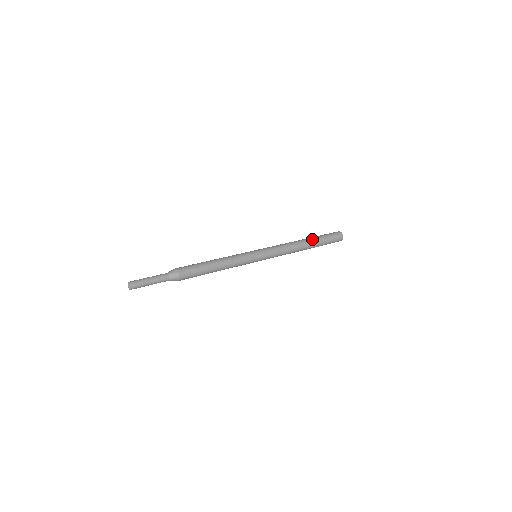
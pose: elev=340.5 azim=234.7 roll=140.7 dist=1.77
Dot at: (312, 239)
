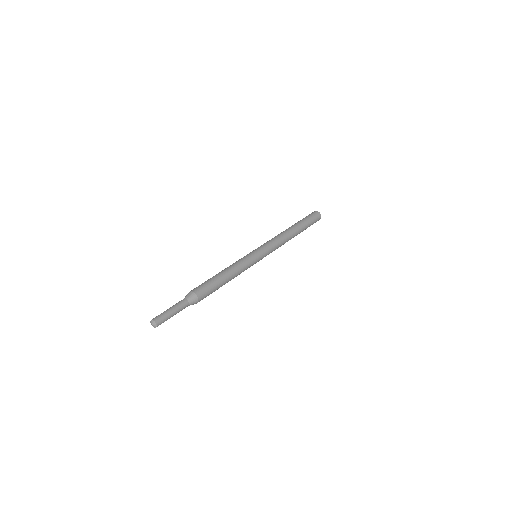
Dot at: (298, 225)
